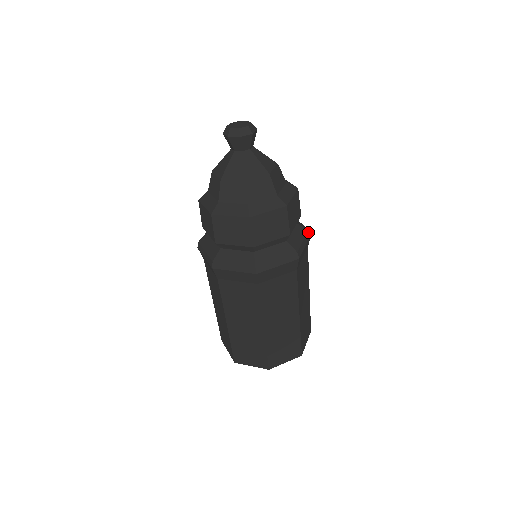
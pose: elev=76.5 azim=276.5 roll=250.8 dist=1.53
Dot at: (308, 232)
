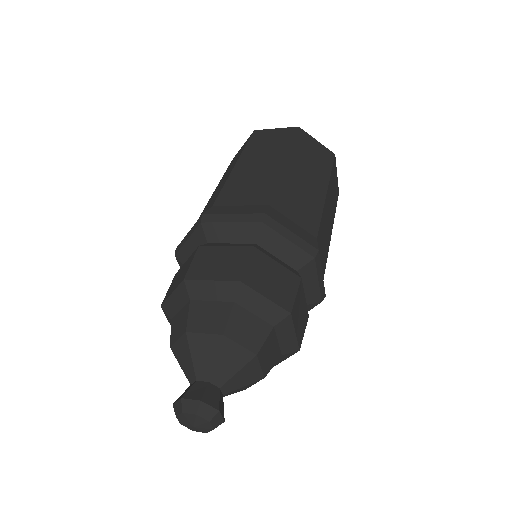
Dot at: (315, 261)
